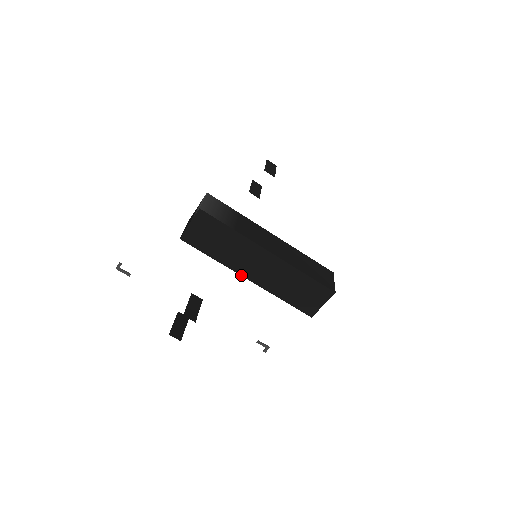
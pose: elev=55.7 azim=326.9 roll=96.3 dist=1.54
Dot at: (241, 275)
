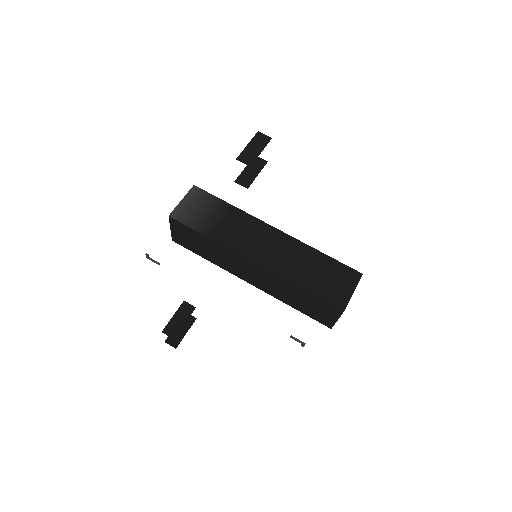
Dot at: (240, 278)
